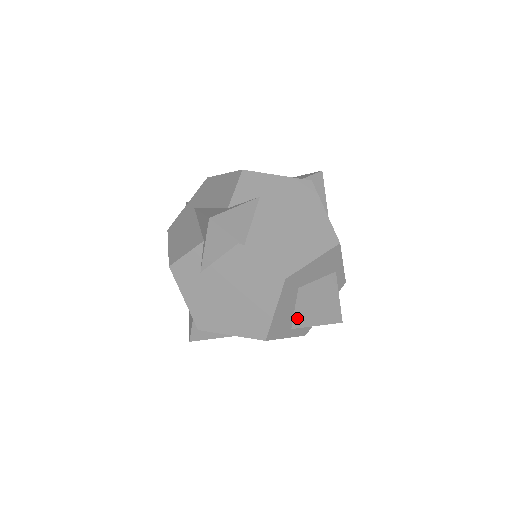
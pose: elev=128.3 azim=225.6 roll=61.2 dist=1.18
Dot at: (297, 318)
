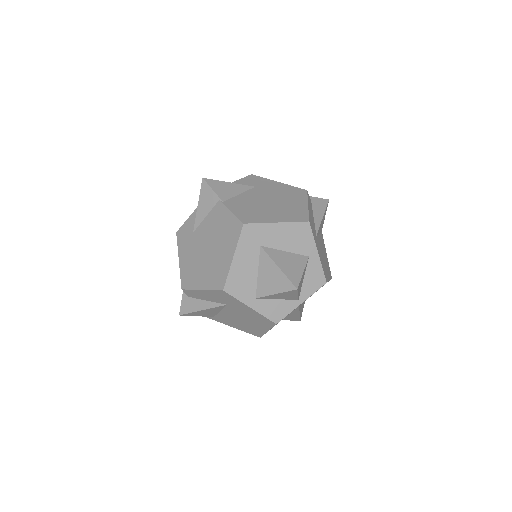
Dot at: (260, 284)
